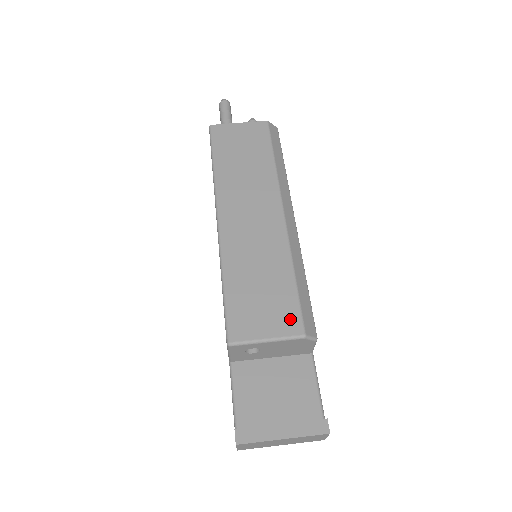
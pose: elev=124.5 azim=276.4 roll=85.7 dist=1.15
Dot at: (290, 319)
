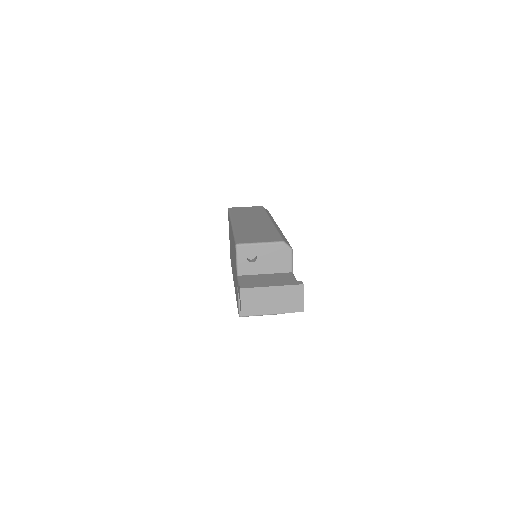
Dot at: (274, 238)
